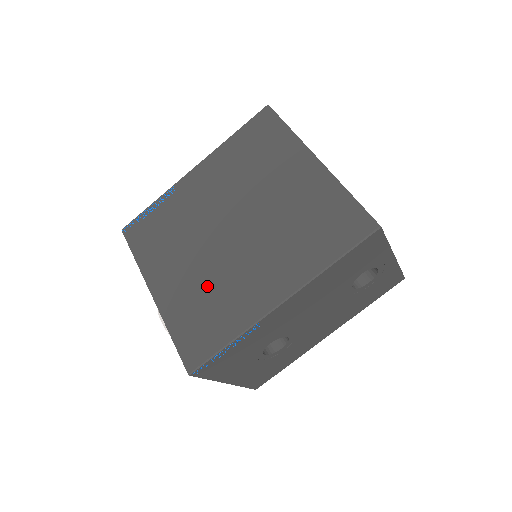
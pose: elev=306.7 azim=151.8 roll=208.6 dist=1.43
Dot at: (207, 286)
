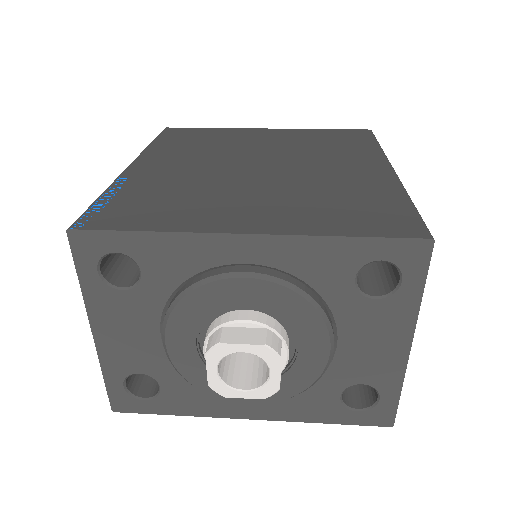
Dot at: (309, 193)
